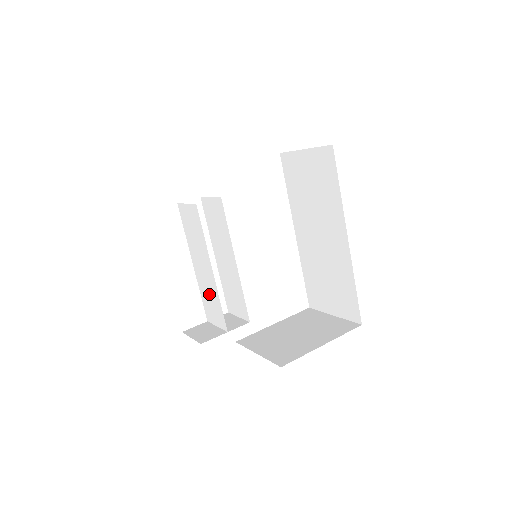
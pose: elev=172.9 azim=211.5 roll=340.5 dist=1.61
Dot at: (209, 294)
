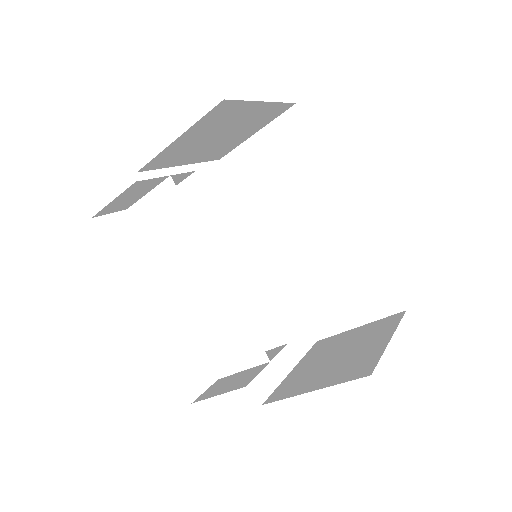
Dot at: (217, 321)
